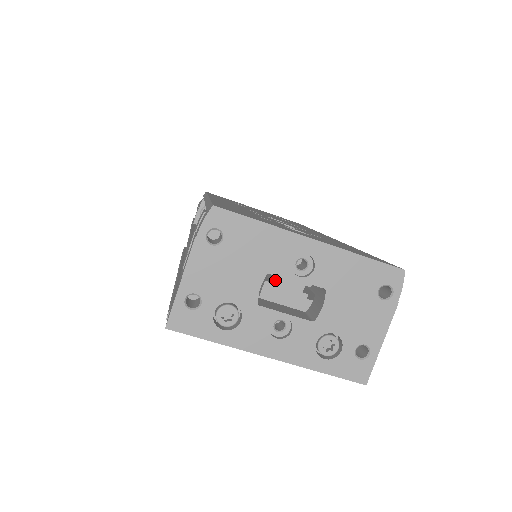
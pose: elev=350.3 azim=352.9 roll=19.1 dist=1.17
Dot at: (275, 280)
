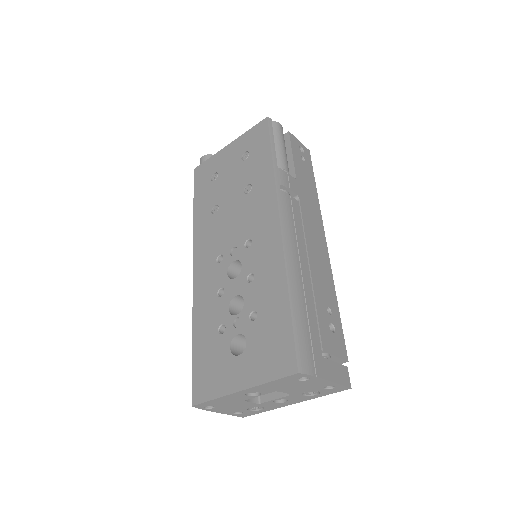
Dot at: occluded
